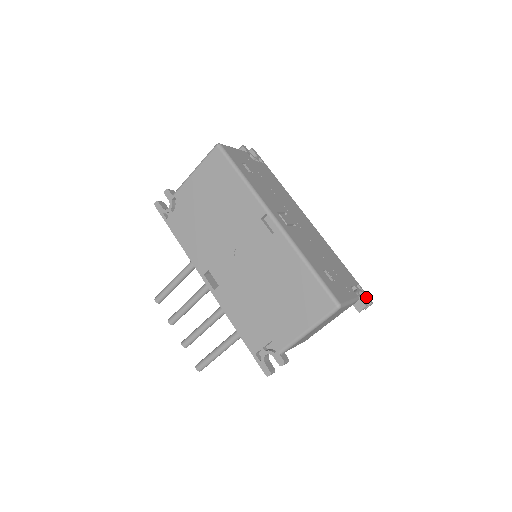
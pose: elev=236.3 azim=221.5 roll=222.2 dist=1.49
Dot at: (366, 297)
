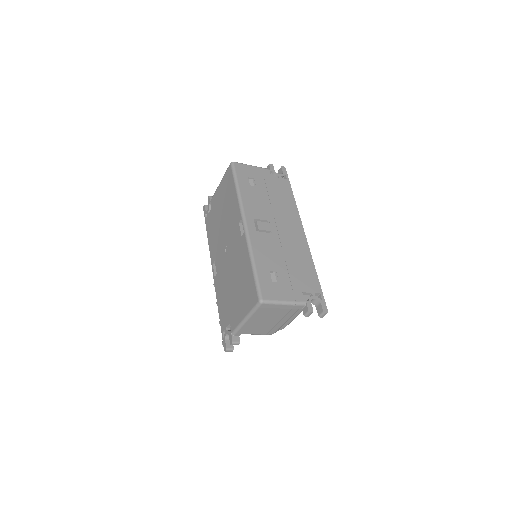
Dot at: (321, 306)
